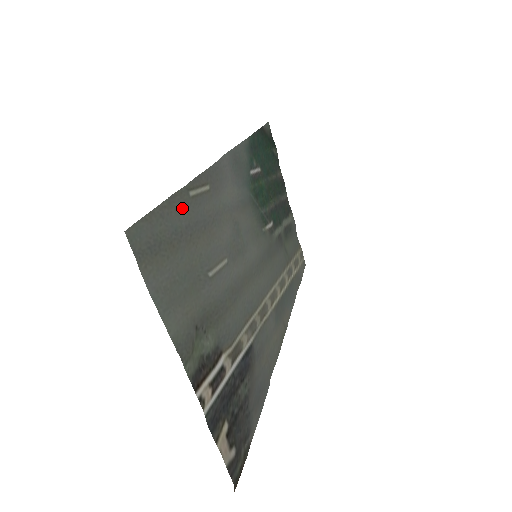
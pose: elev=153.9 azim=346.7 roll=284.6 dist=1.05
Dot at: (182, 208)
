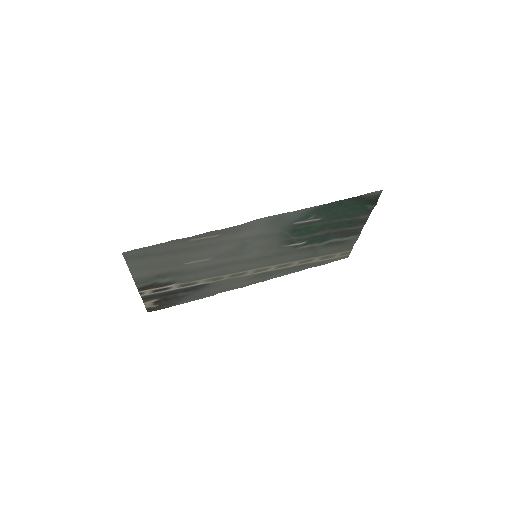
Dot at: (179, 244)
